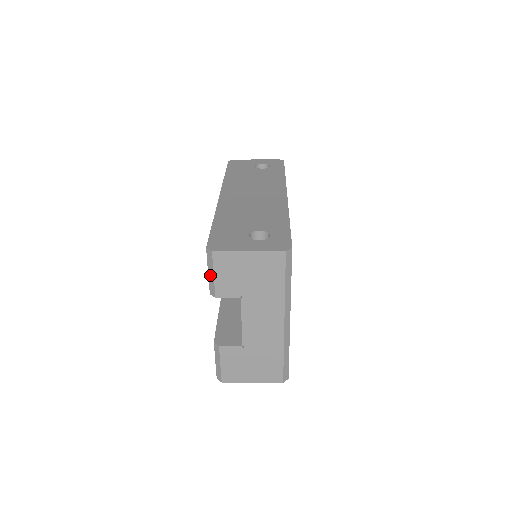
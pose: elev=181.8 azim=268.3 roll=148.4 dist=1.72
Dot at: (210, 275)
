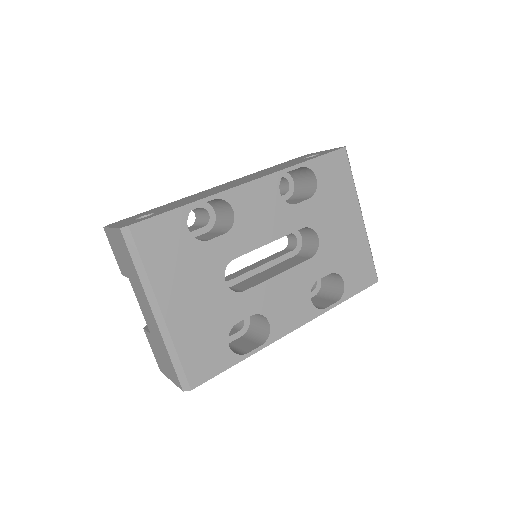
Dot at: occluded
